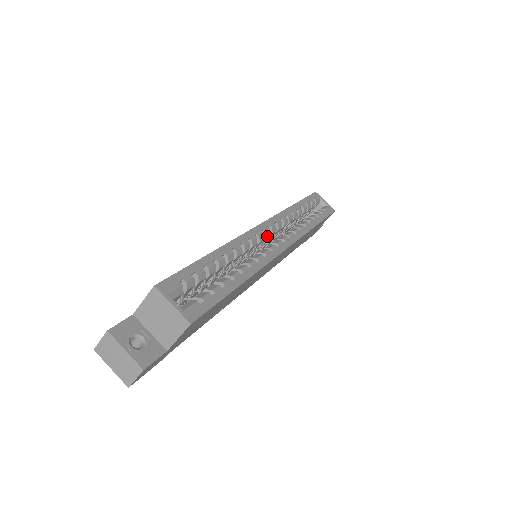
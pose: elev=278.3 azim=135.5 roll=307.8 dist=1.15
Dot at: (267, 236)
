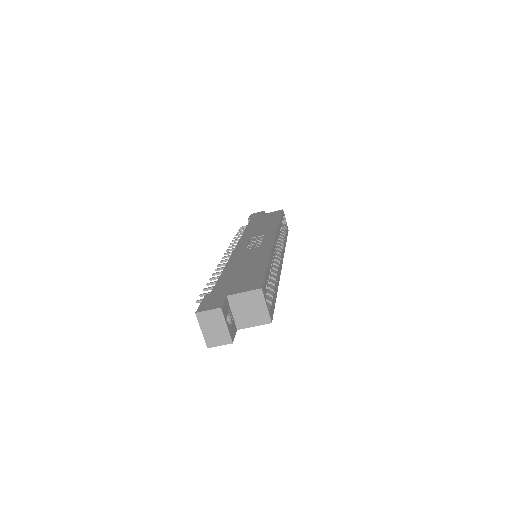
Dot at: occluded
